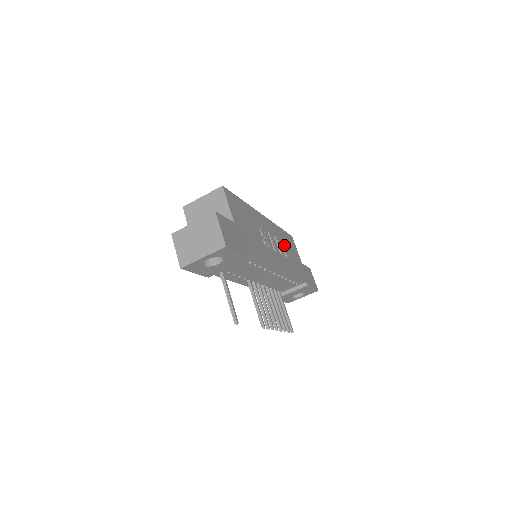
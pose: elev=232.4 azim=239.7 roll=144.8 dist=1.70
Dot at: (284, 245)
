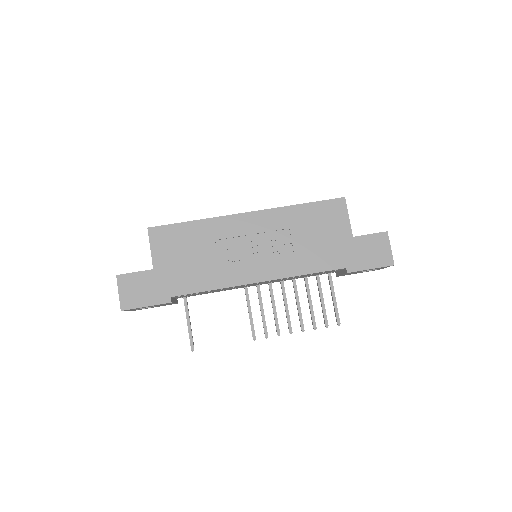
Dot at: (296, 232)
